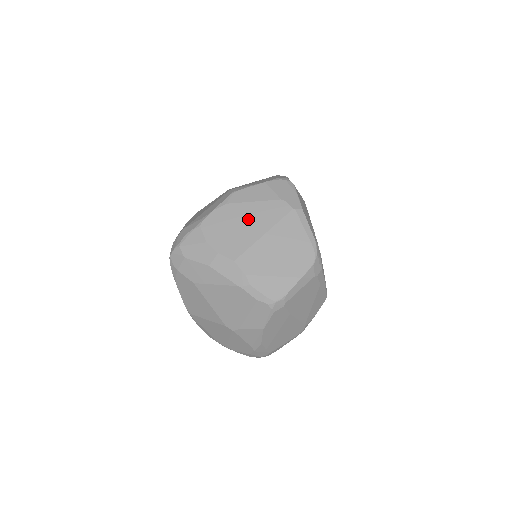
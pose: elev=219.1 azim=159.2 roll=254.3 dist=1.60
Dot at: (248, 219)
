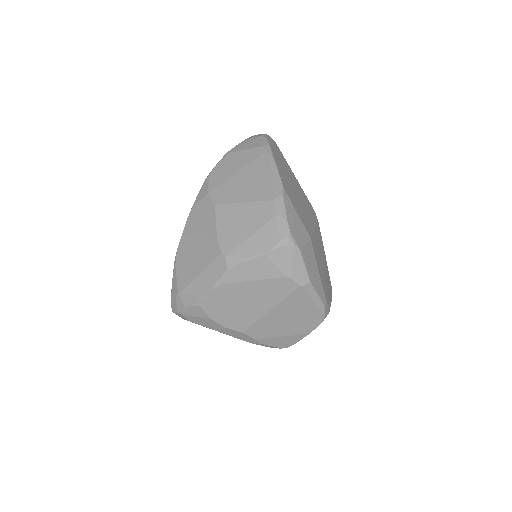
Dot at: (251, 298)
